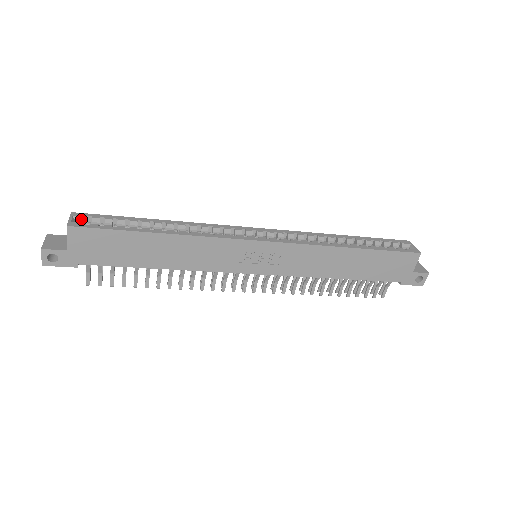
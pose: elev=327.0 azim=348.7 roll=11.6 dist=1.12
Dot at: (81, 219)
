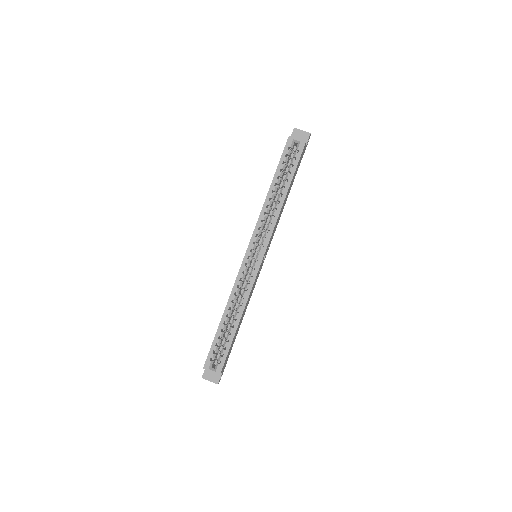
Dot at: (211, 364)
